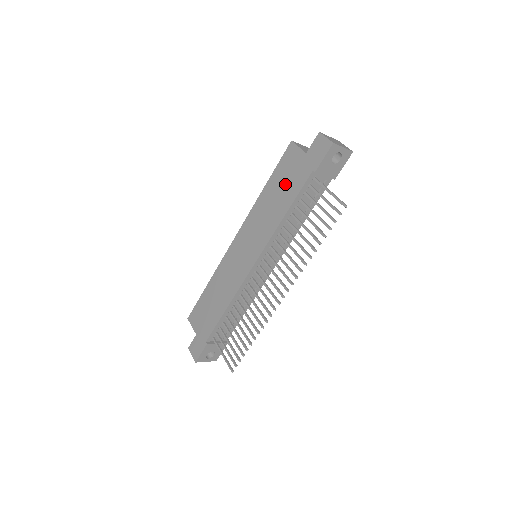
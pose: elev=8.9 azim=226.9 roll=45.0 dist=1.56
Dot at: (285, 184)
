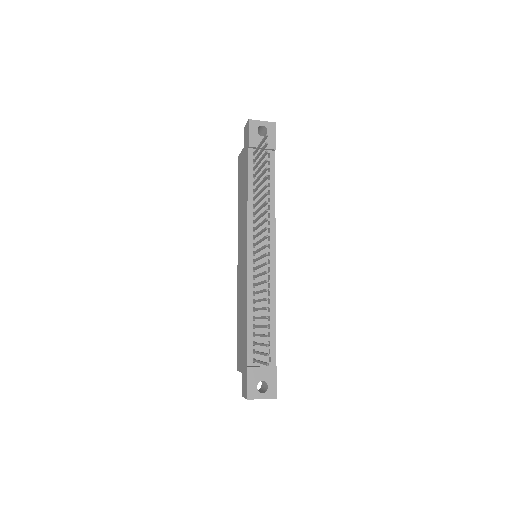
Dot at: (243, 180)
